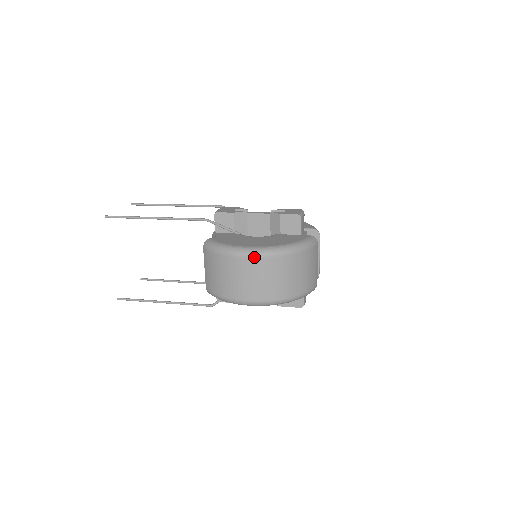
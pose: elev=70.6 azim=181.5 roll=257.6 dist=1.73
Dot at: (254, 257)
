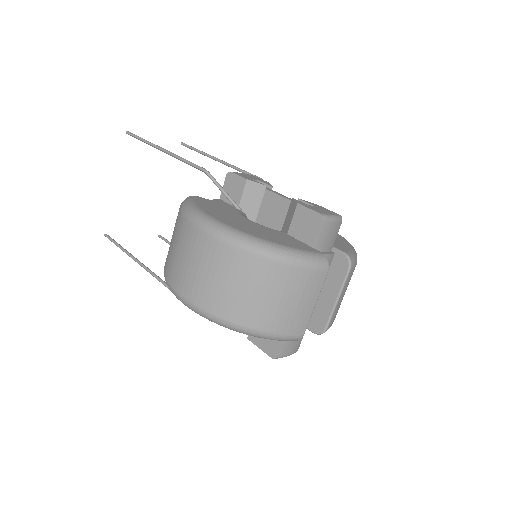
Dot at: (208, 233)
